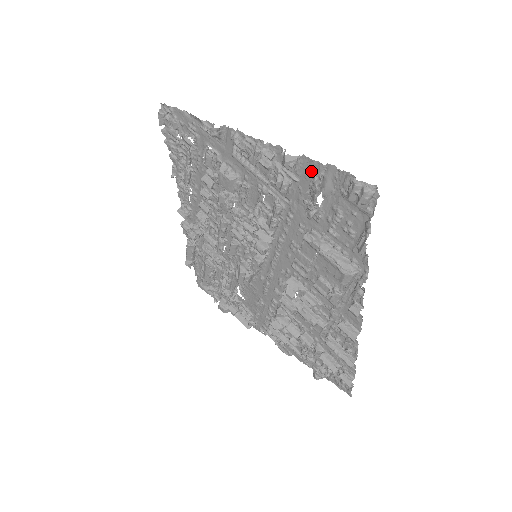
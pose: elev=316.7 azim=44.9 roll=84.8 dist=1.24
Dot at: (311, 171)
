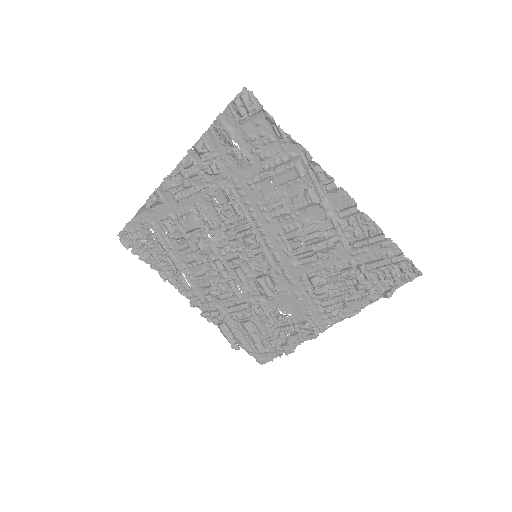
Dot at: (215, 137)
